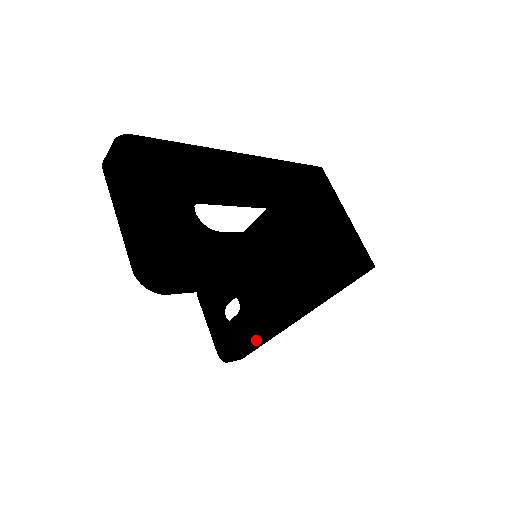
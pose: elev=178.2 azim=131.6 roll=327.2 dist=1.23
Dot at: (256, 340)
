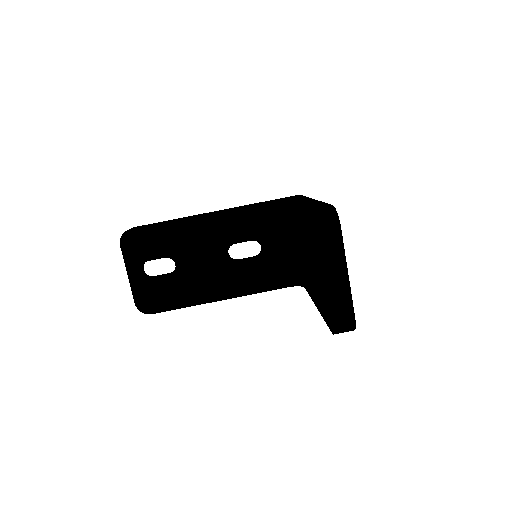
Dot at: (195, 304)
